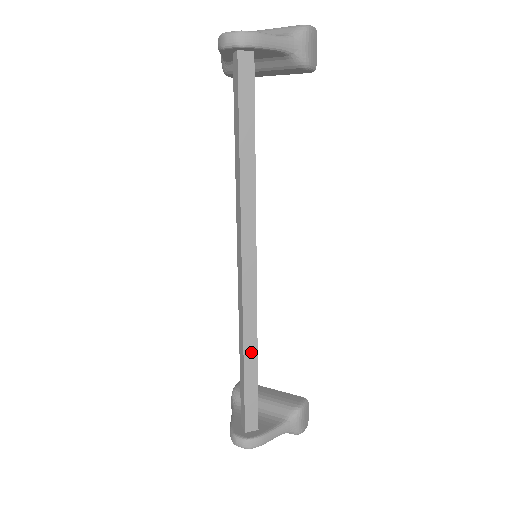
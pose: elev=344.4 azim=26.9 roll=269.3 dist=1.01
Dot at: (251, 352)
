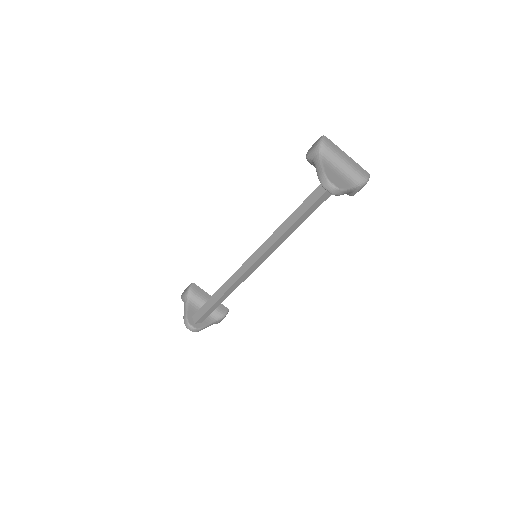
Dot at: (224, 297)
